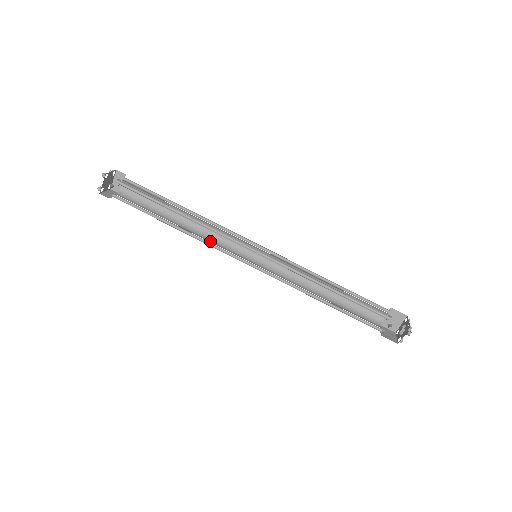
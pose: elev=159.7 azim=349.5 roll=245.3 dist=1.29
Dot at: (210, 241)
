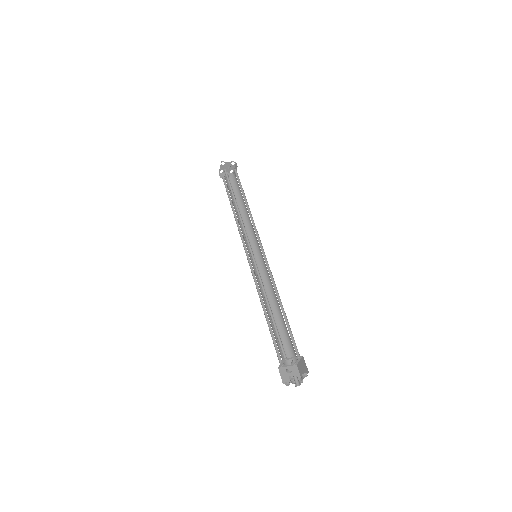
Dot at: occluded
